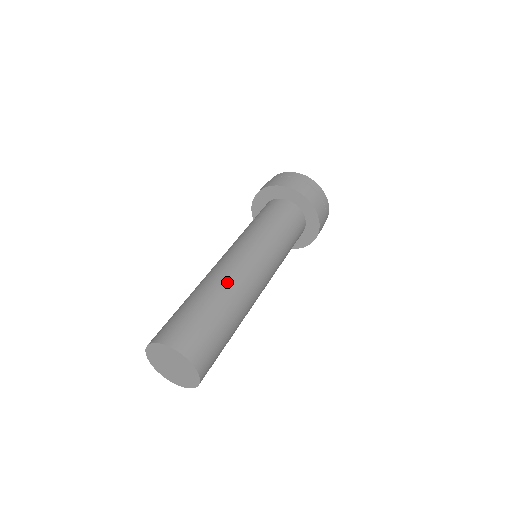
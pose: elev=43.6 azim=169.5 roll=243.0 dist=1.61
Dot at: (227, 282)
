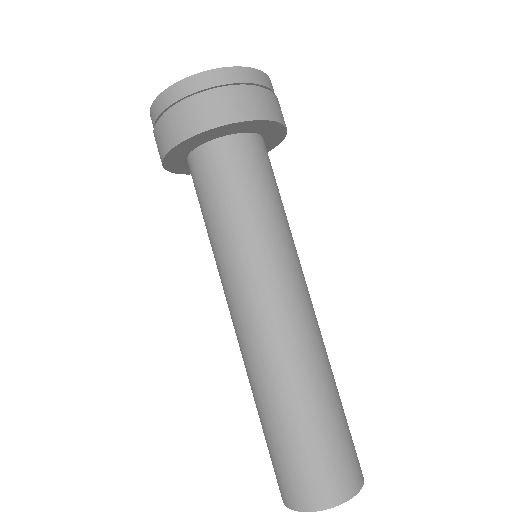
Dot at: (315, 358)
